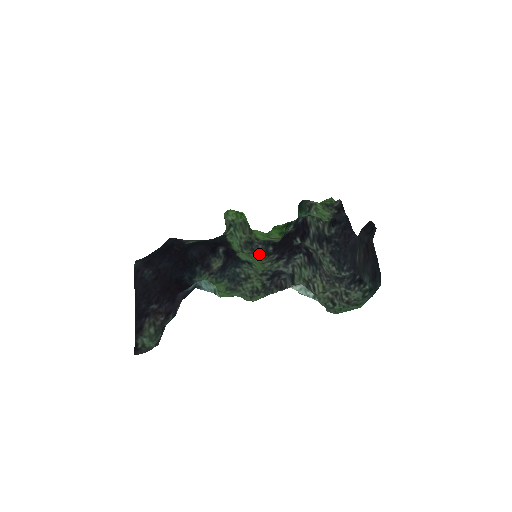
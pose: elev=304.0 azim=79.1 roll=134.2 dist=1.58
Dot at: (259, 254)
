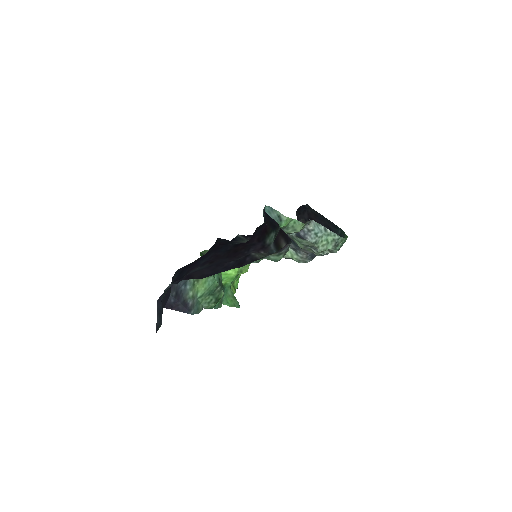
Dot at: occluded
